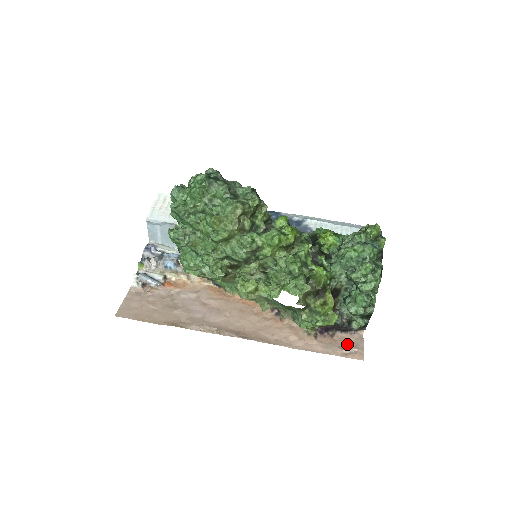
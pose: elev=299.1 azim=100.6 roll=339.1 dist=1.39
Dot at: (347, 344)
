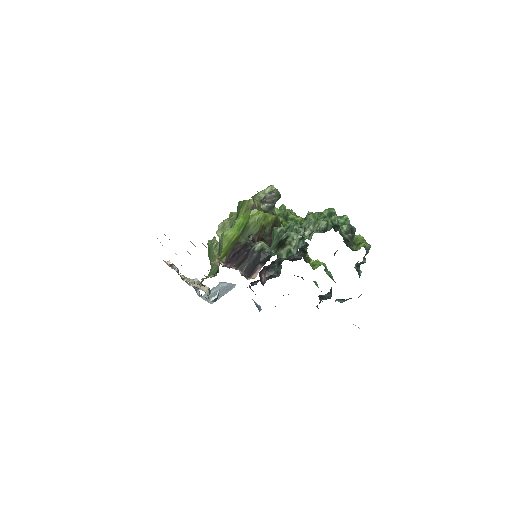
Dot at: occluded
